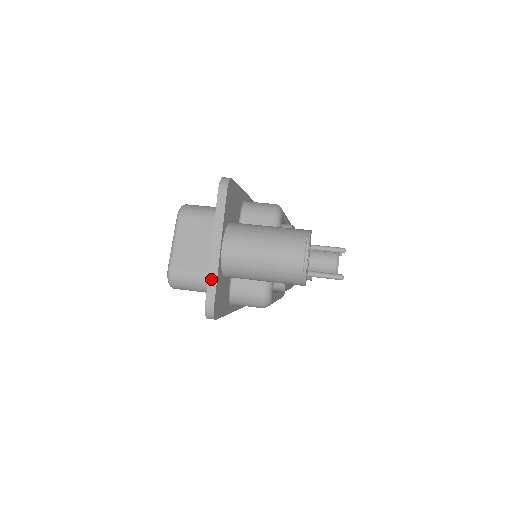
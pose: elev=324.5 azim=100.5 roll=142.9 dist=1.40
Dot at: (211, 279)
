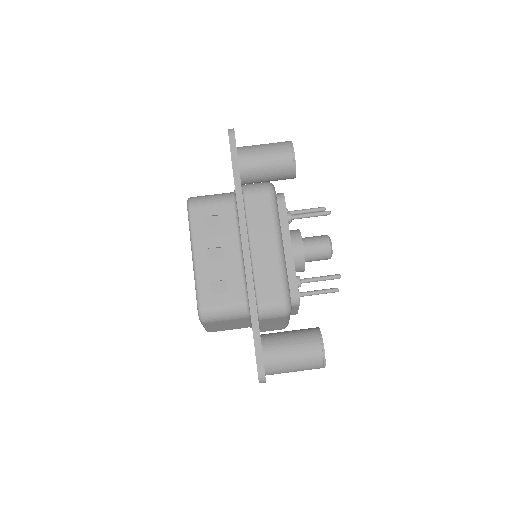
Dot at: occluded
